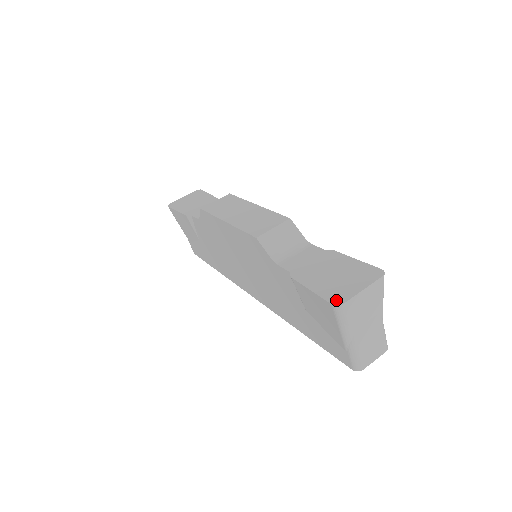
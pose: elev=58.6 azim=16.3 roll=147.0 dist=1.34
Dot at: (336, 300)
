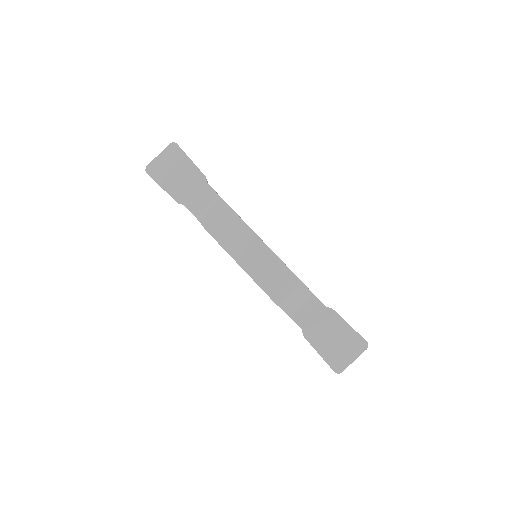
Dot at: (337, 369)
